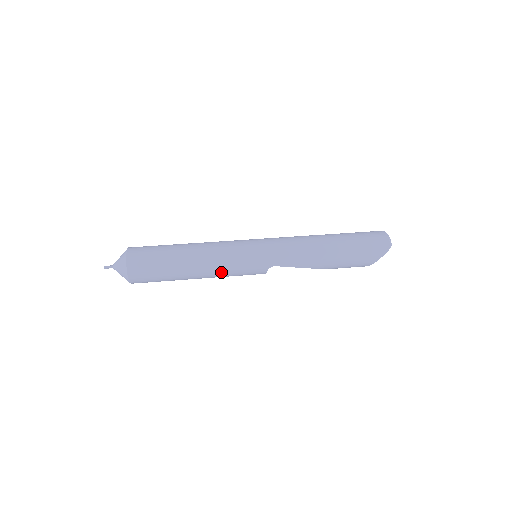
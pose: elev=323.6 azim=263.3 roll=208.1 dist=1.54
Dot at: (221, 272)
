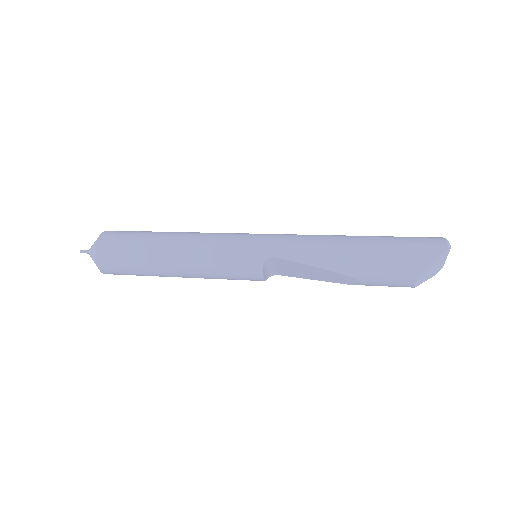
Dot at: (203, 259)
